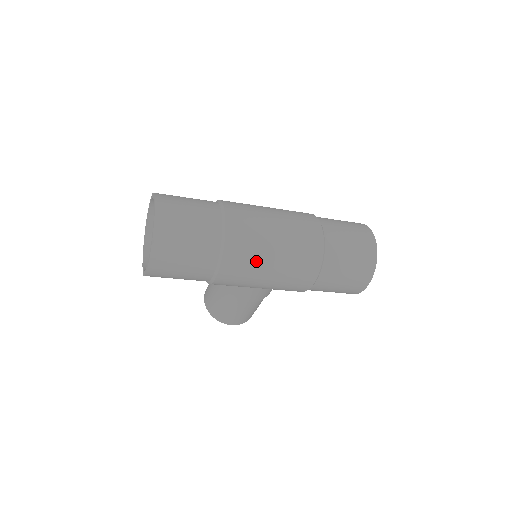
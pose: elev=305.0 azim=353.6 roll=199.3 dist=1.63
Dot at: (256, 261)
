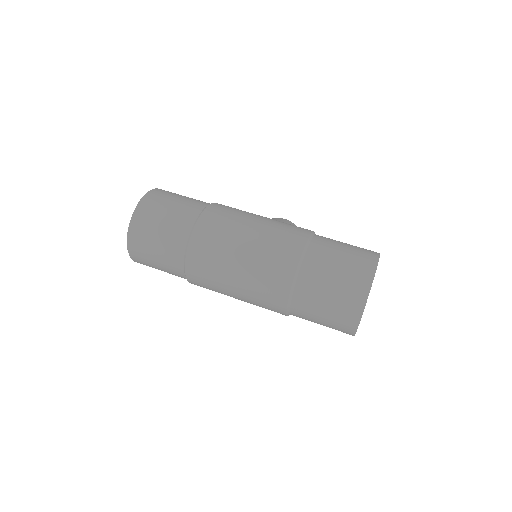
Dot at: (219, 291)
